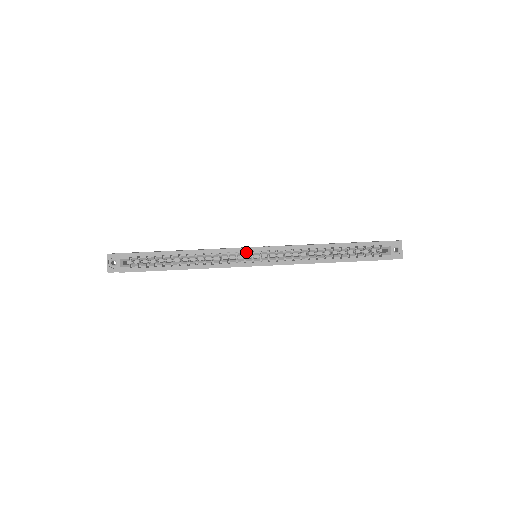
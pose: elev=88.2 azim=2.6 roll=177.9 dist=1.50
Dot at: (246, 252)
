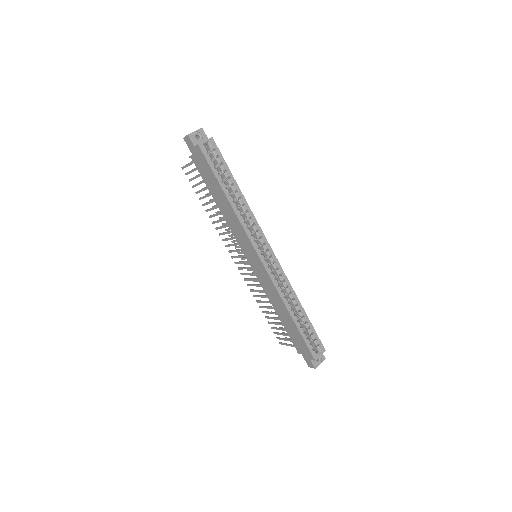
Dot at: (265, 244)
